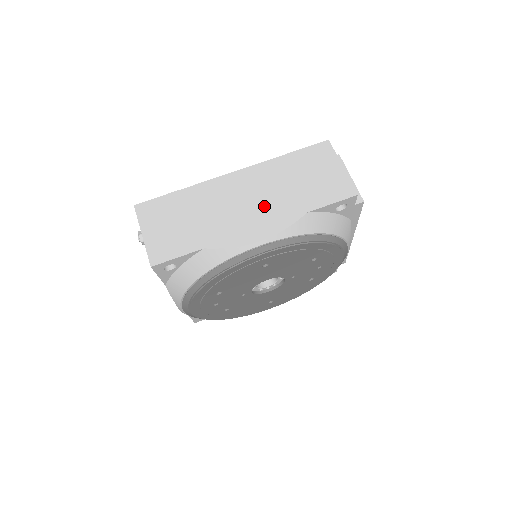
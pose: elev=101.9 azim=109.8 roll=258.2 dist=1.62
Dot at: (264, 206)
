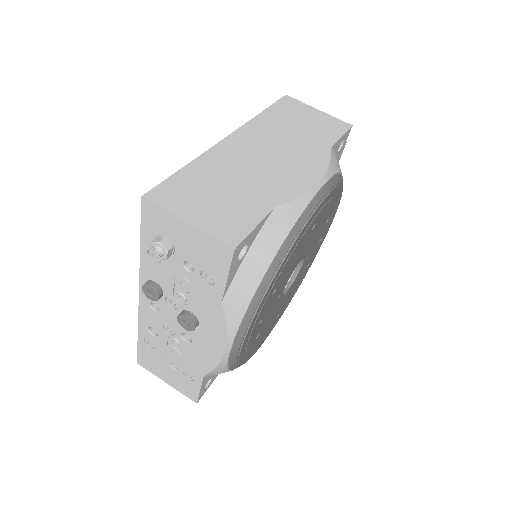
Dot at: (290, 153)
